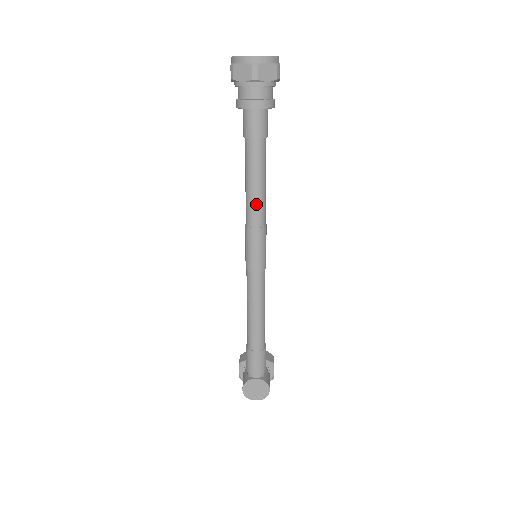
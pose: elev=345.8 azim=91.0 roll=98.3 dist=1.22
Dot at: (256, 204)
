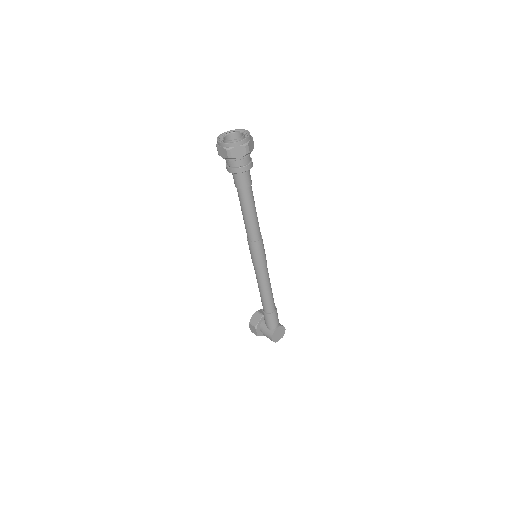
Dot at: (256, 226)
